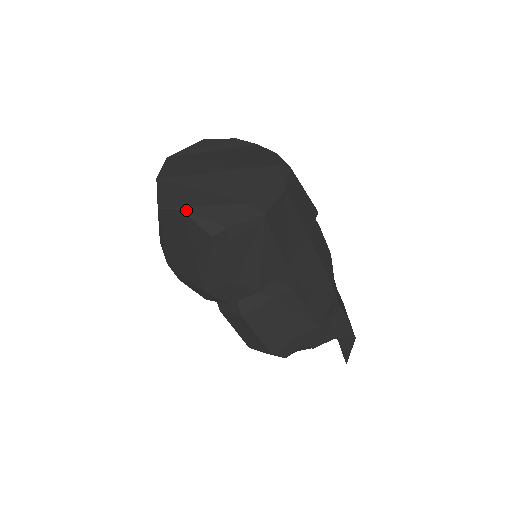
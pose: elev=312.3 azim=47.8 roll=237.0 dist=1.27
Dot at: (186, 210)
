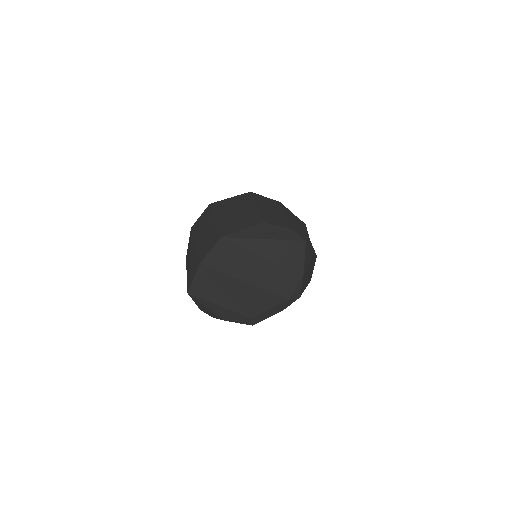
Dot at: (206, 302)
